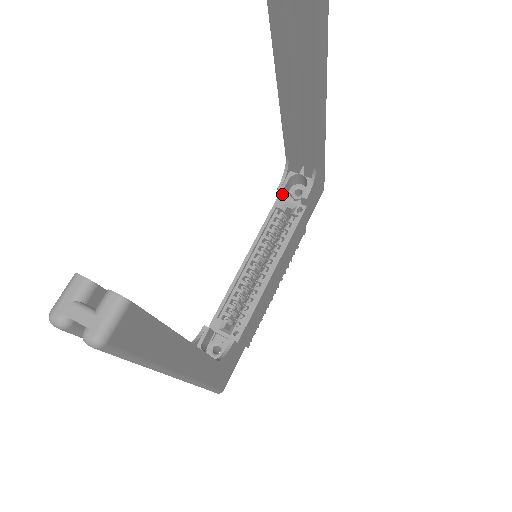
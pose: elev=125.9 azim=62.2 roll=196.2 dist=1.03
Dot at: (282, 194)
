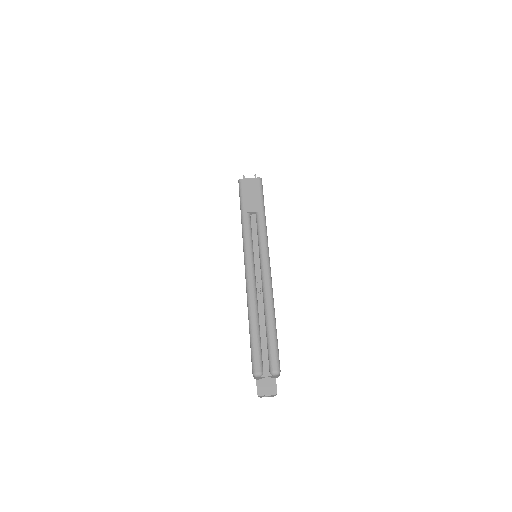
Dot at: occluded
